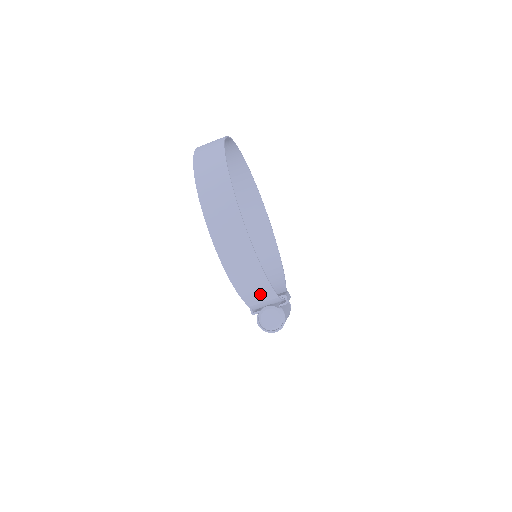
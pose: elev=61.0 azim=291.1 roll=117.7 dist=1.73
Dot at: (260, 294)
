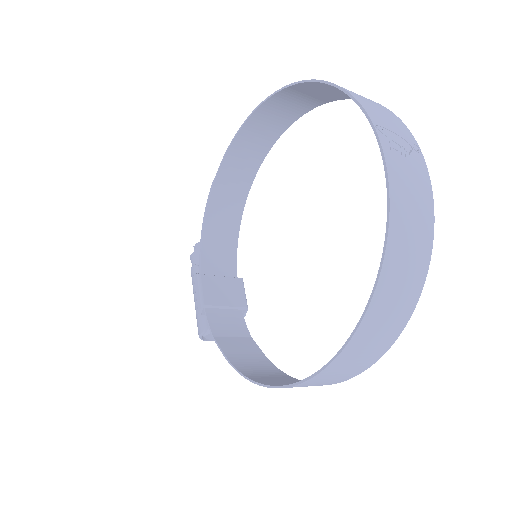
Dot at: (245, 352)
